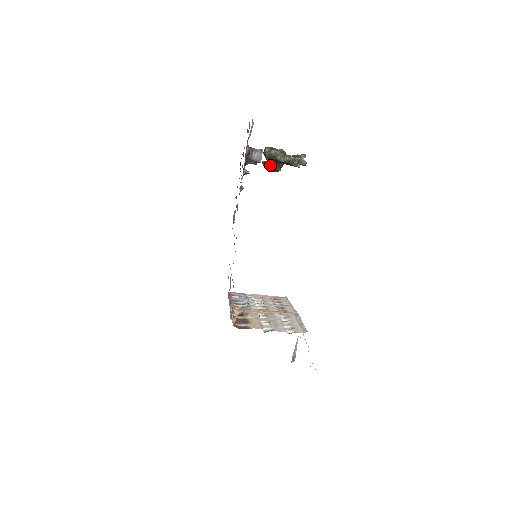
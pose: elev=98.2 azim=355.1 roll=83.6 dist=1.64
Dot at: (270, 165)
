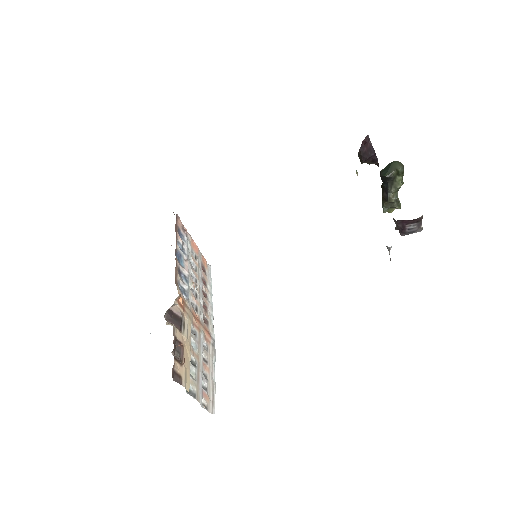
Dot at: (367, 150)
